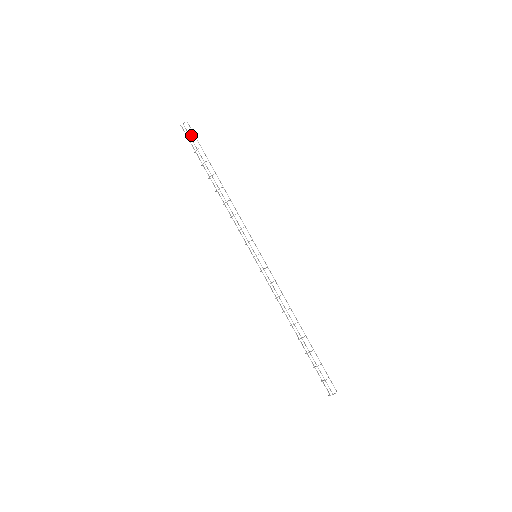
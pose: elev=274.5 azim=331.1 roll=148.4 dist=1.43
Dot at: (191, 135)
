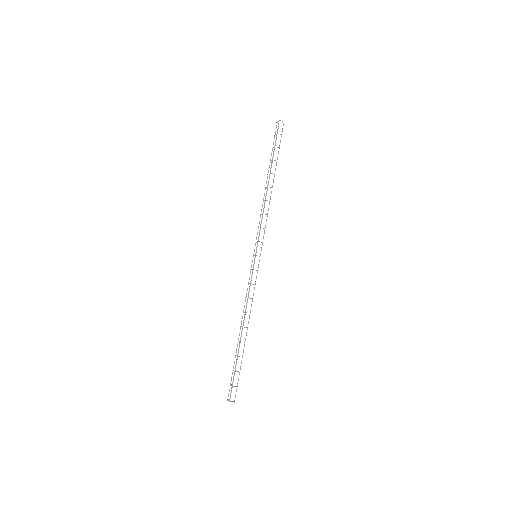
Dot at: occluded
